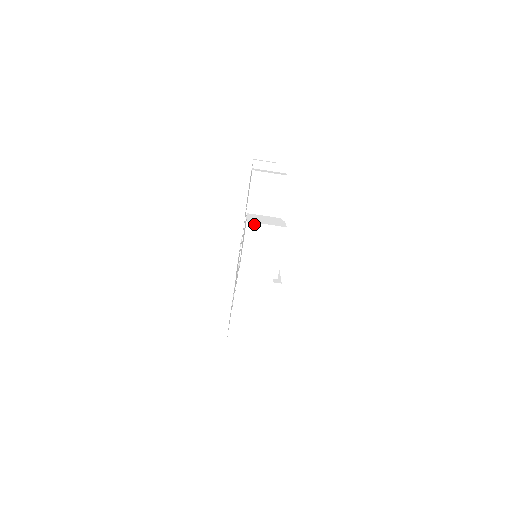
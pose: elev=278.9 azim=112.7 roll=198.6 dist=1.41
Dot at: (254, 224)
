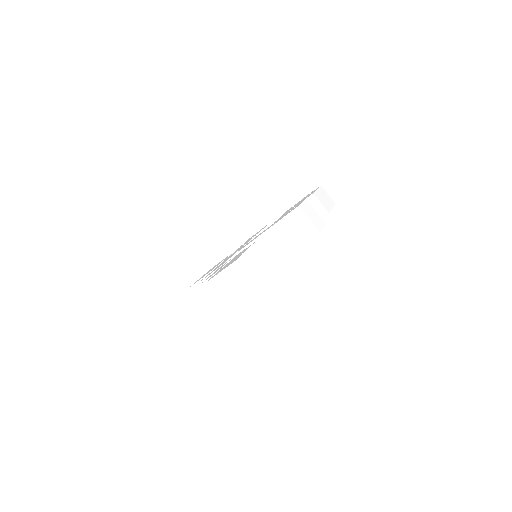
Dot at: (239, 267)
